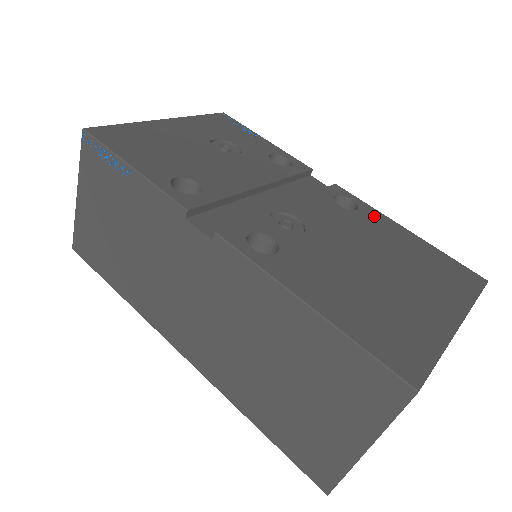
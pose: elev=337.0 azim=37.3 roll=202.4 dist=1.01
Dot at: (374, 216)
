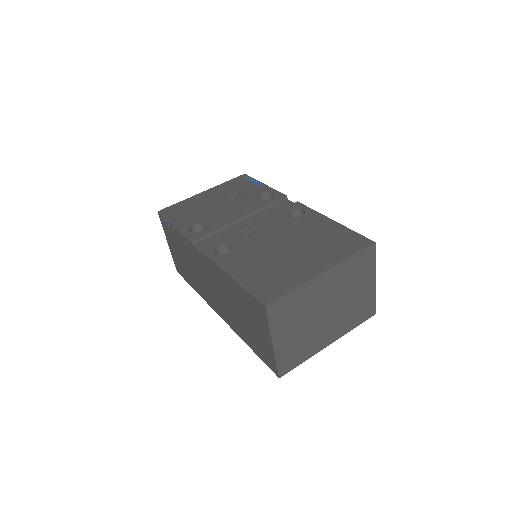
Dot at: (312, 217)
